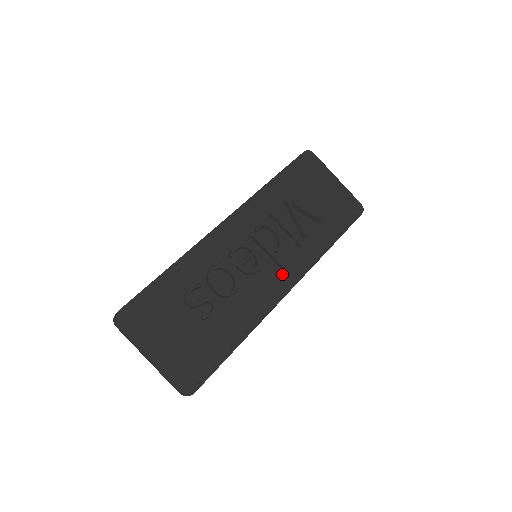
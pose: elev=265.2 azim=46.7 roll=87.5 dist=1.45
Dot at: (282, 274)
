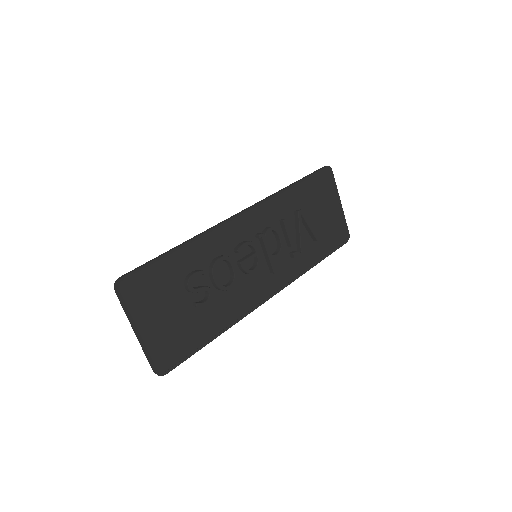
Dot at: (271, 280)
